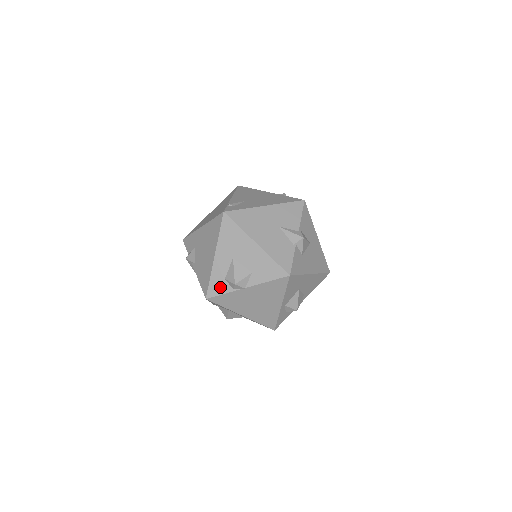
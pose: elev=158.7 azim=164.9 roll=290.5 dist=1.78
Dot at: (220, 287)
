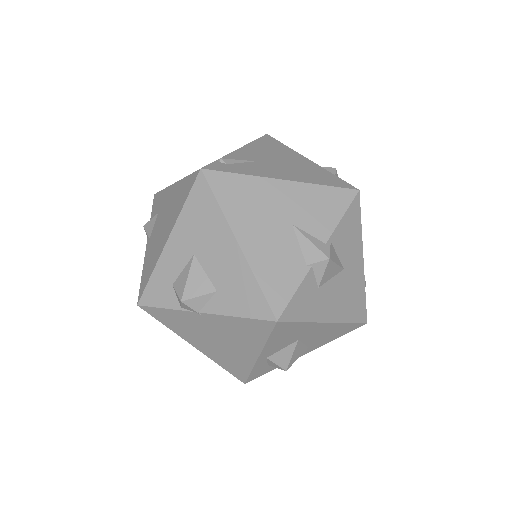
Dot at: (162, 295)
